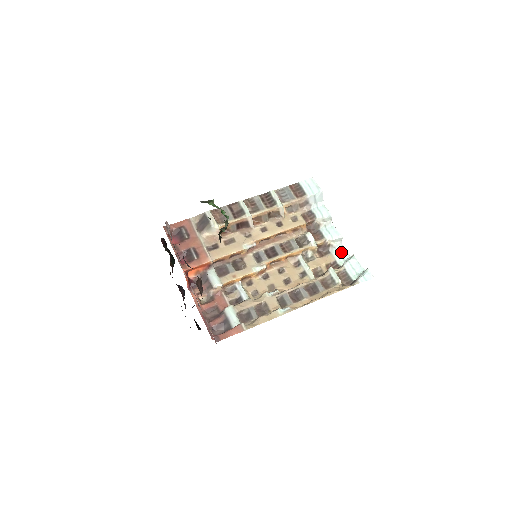
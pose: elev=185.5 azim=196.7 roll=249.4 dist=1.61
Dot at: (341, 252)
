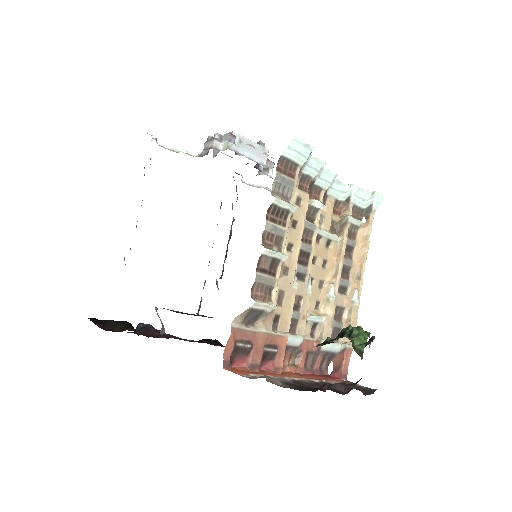
Dot at: (337, 187)
